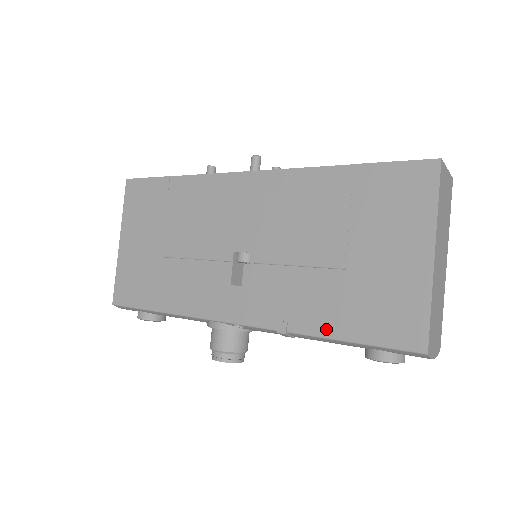
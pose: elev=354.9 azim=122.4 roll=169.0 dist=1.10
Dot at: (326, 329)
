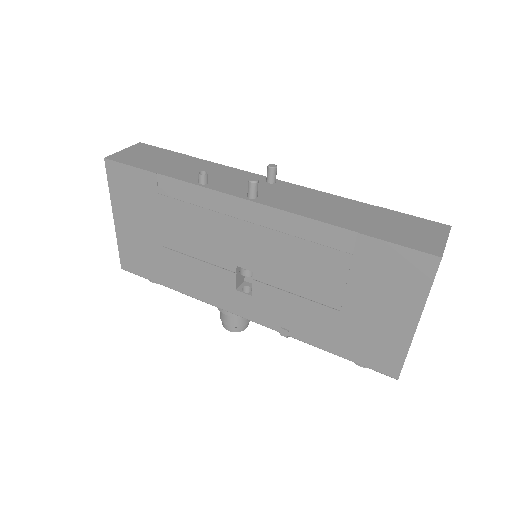
Dot at: (321, 344)
